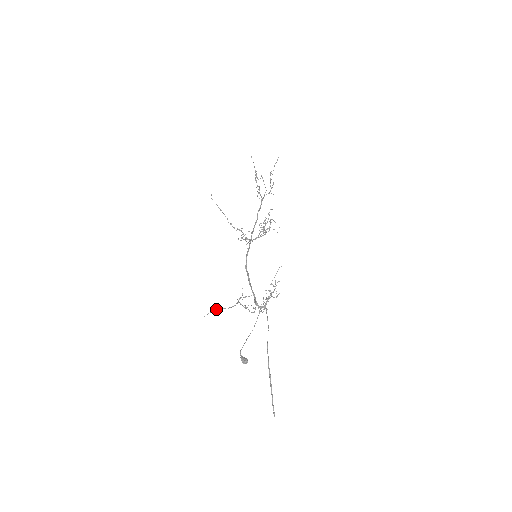
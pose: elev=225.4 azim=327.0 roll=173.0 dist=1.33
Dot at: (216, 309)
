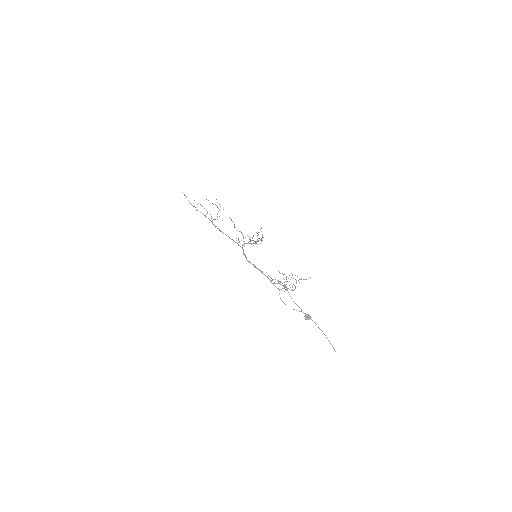
Dot at: occluded
